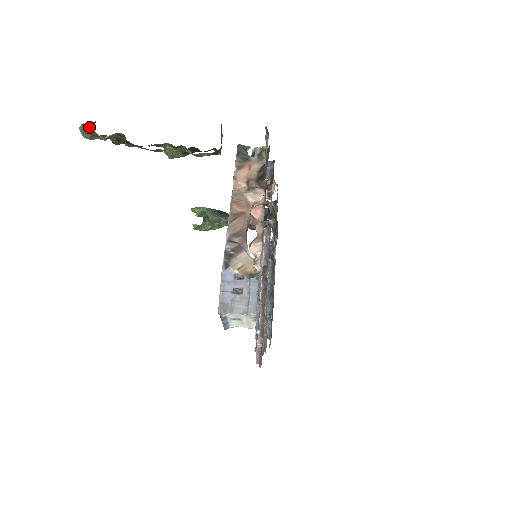
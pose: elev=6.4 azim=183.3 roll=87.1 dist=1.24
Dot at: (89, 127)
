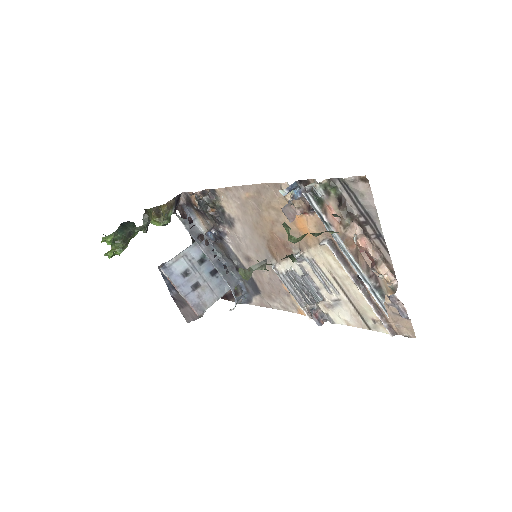
Dot at: (260, 269)
